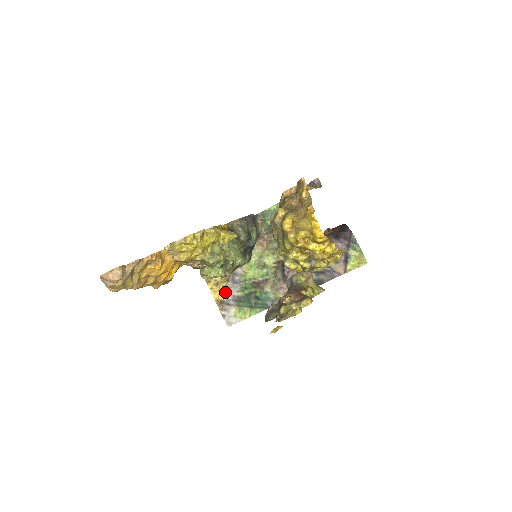
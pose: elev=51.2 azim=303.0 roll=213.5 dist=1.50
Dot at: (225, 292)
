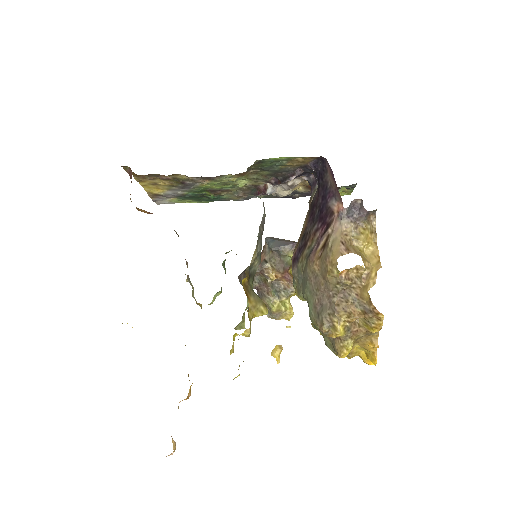
Dot at: (165, 191)
